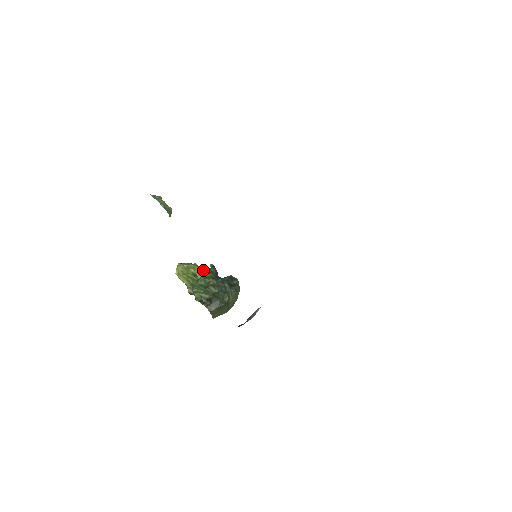
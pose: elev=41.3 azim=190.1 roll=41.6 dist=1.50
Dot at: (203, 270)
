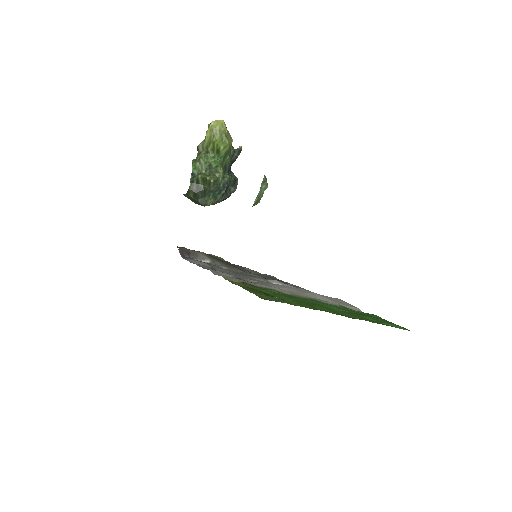
Dot at: (229, 151)
